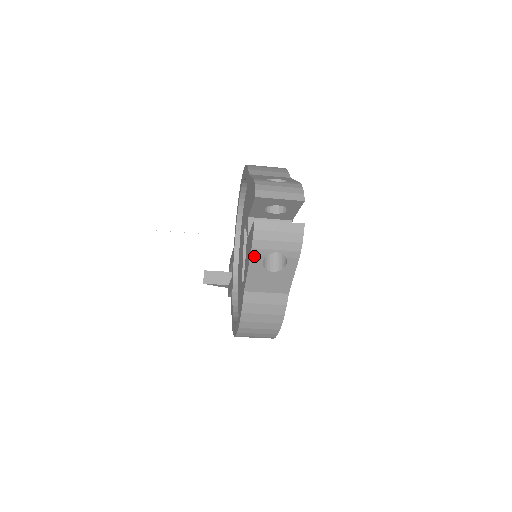
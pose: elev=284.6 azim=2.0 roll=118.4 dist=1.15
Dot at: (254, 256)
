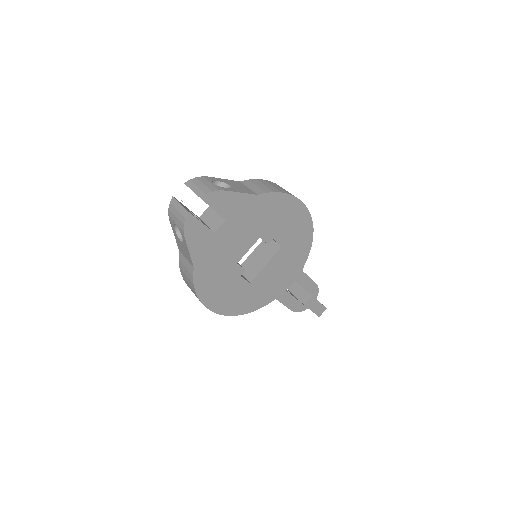
Dot at: (171, 222)
